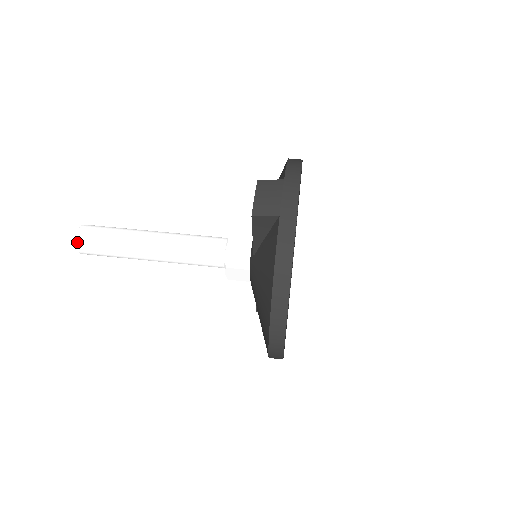
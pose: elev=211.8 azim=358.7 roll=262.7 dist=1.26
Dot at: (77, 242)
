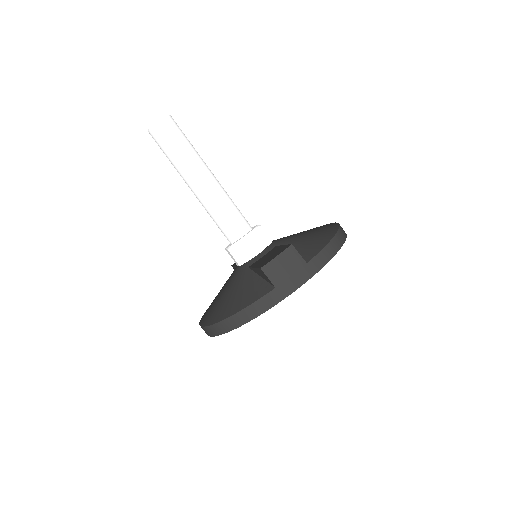
Dot at: (152, 127)
